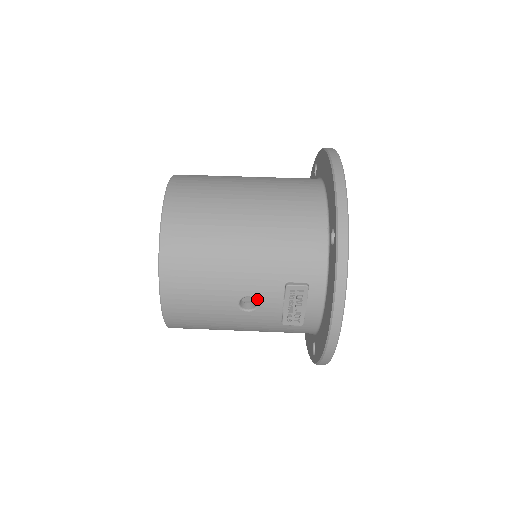
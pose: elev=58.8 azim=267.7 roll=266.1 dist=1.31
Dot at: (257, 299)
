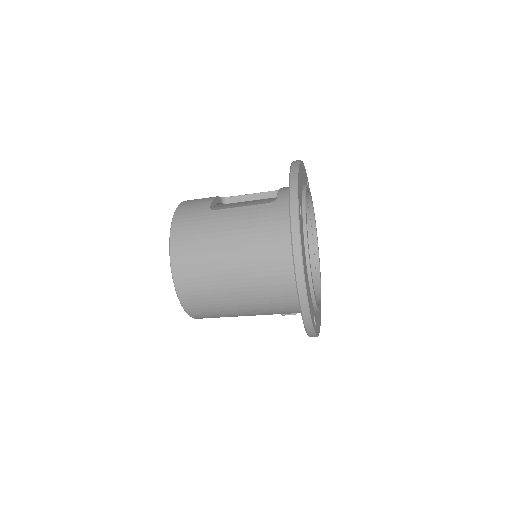
Dot at: occluded
